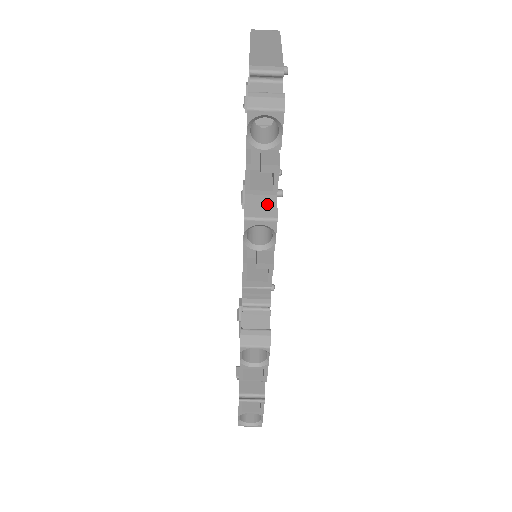
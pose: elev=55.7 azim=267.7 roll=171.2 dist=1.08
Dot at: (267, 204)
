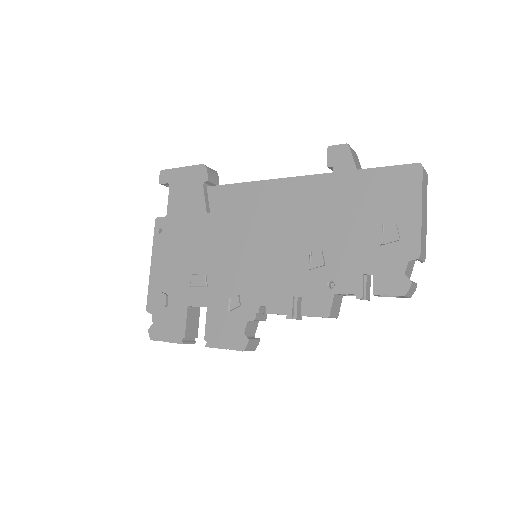
Dot at: (339, 304)
